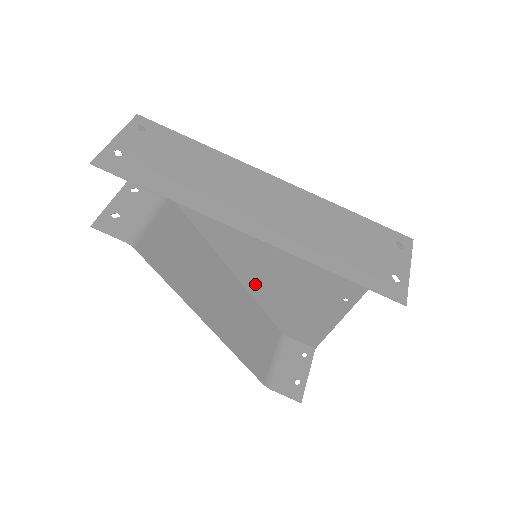
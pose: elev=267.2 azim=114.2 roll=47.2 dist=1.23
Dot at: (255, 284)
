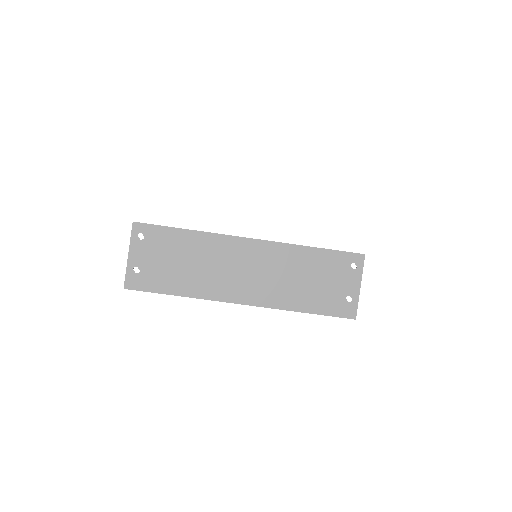
Dot at: occluded
